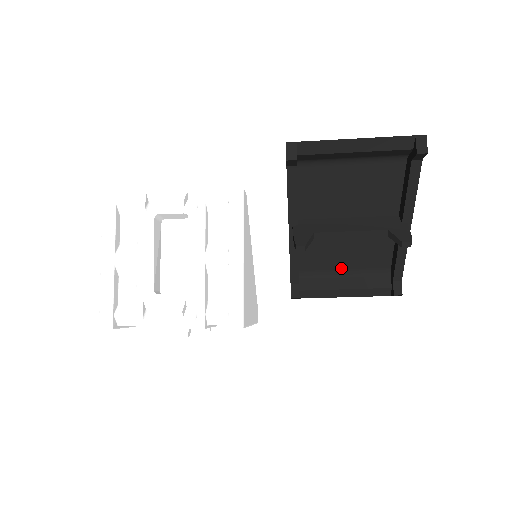
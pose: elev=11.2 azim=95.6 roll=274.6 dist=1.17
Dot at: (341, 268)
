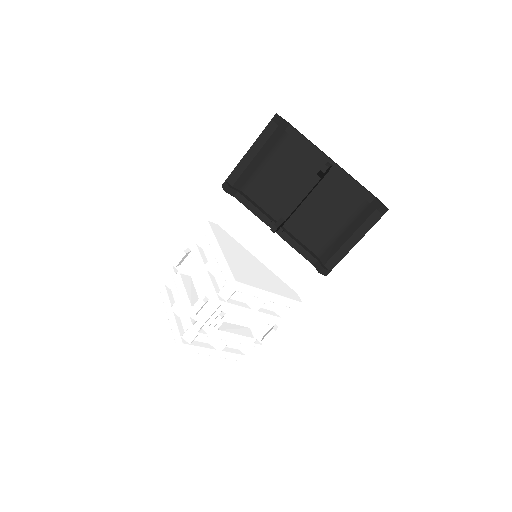
Dot at: (337, 228)
